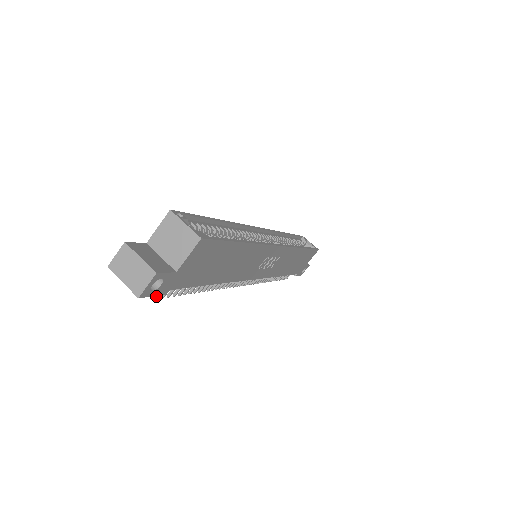
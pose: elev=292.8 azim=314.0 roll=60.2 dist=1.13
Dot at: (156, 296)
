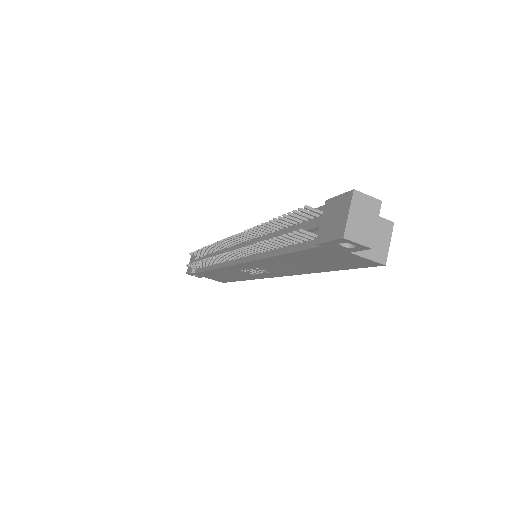
Dot at: (303, 230)
